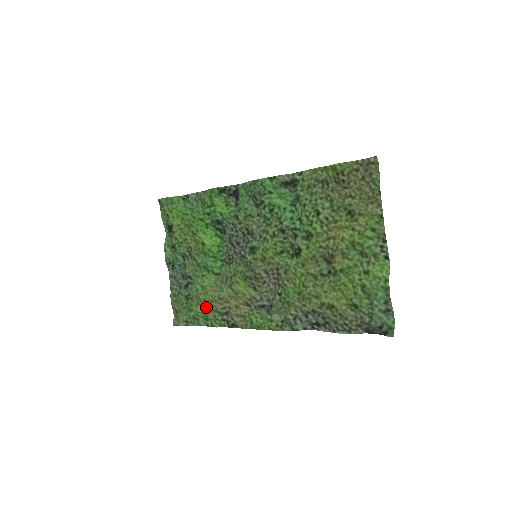
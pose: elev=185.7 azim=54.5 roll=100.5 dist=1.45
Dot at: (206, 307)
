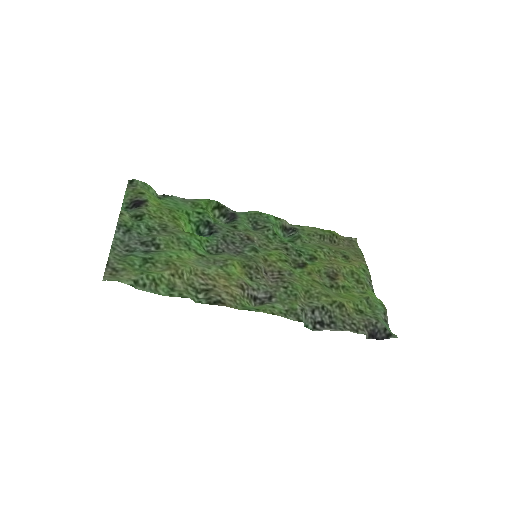
Dot at: (180, 274)
